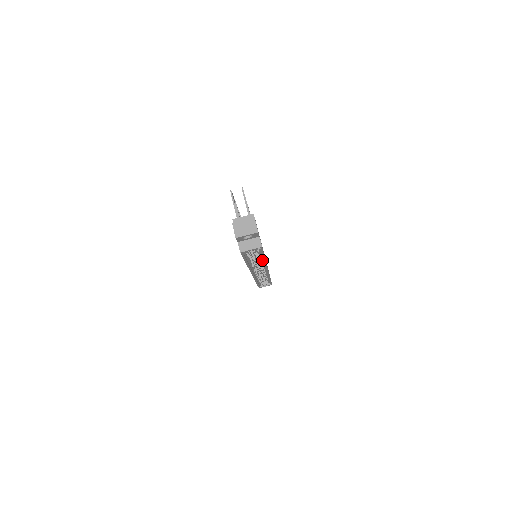
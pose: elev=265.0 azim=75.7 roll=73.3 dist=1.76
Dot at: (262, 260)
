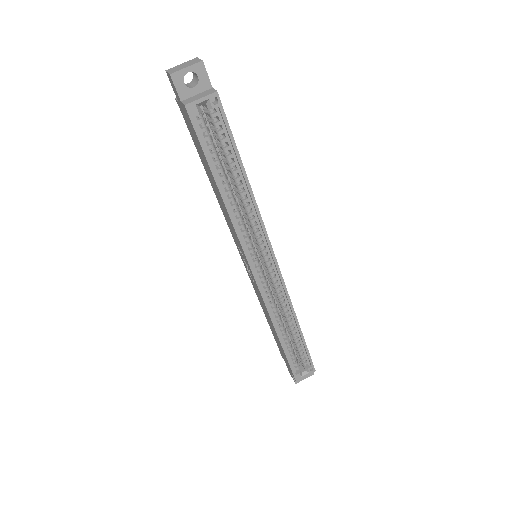
Dot at: (248, 199)
